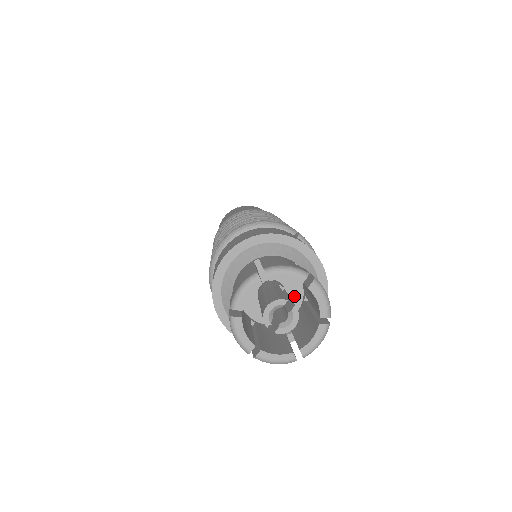
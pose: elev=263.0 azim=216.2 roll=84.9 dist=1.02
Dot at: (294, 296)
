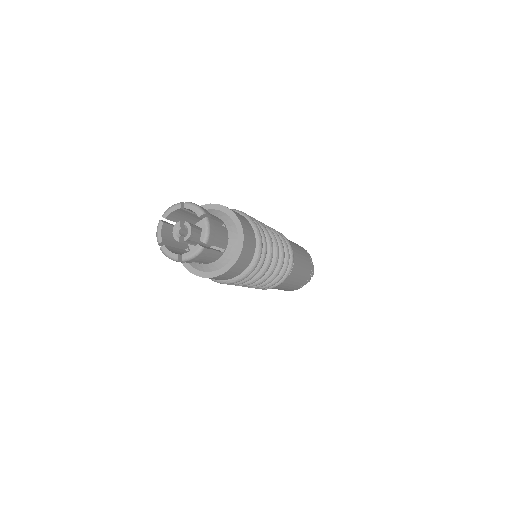
Dot at: occluded
